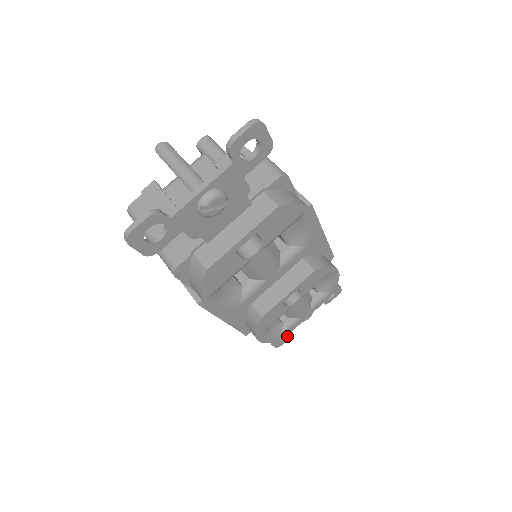
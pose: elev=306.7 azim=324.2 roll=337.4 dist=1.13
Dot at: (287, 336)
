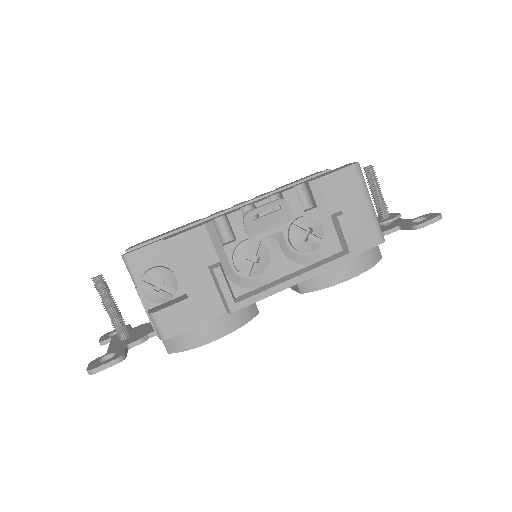
Dot at: occluded
